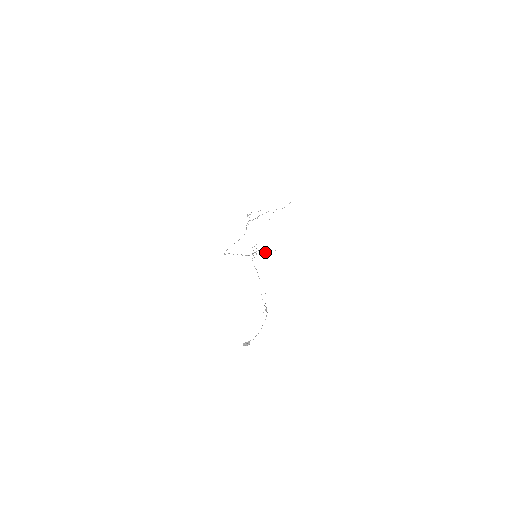
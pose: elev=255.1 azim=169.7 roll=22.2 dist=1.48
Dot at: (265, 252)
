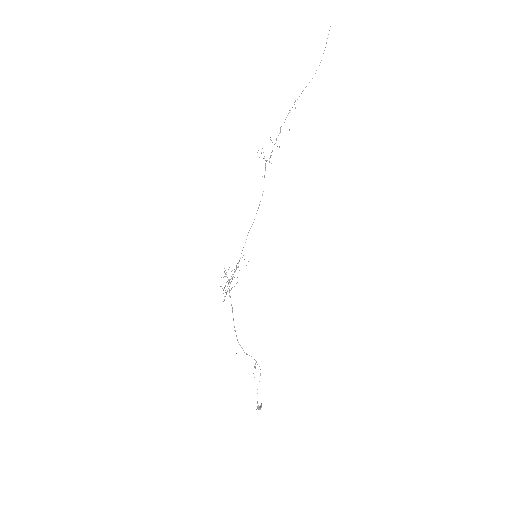
Dot at: occluded
